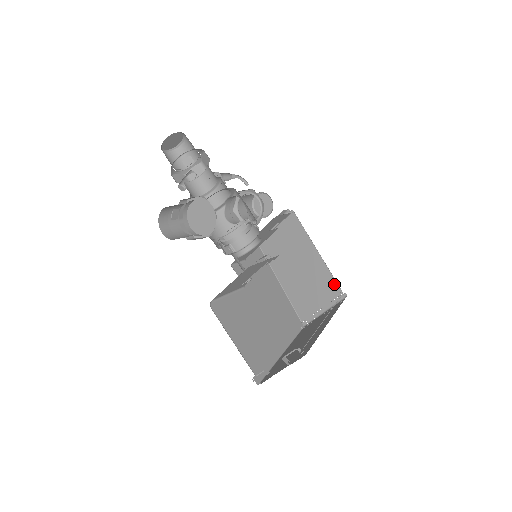
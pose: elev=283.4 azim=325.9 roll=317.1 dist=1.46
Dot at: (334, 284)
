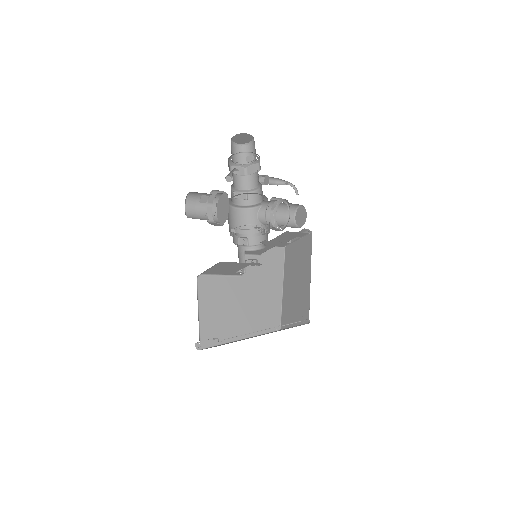
Dot at: (308, 308)
